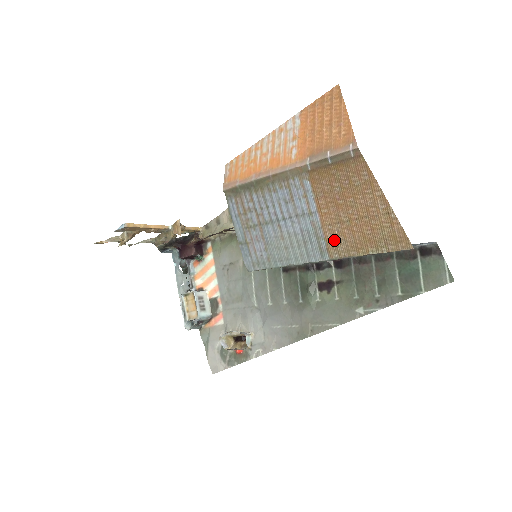
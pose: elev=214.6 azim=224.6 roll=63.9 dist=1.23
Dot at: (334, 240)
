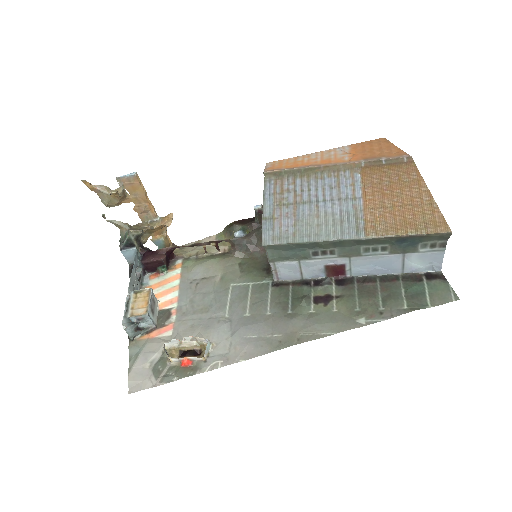
Dot at: (374, 221)
